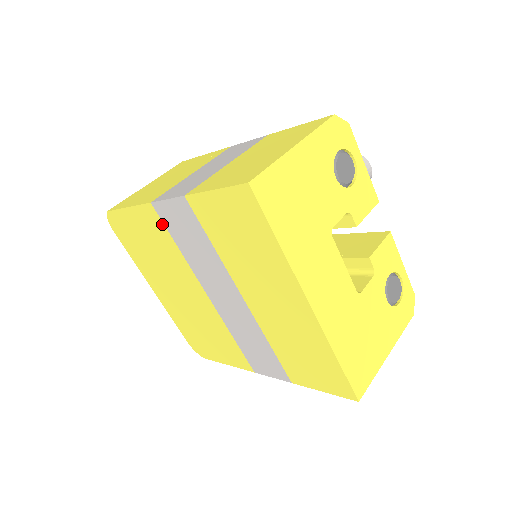
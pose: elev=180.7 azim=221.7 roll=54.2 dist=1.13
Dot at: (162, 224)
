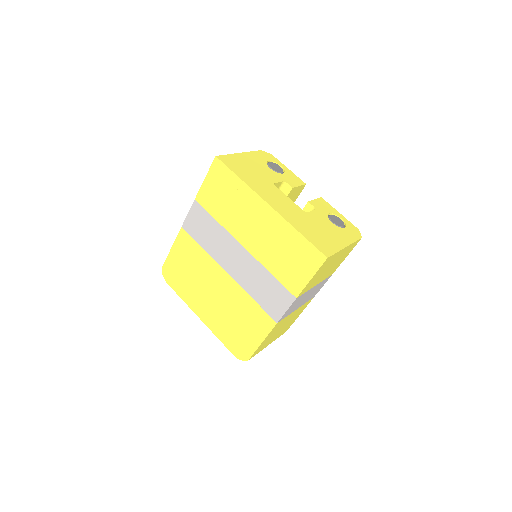
Dot at: (190, 237)
